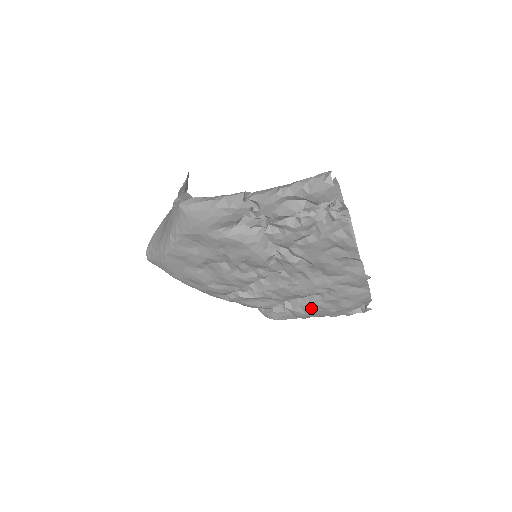
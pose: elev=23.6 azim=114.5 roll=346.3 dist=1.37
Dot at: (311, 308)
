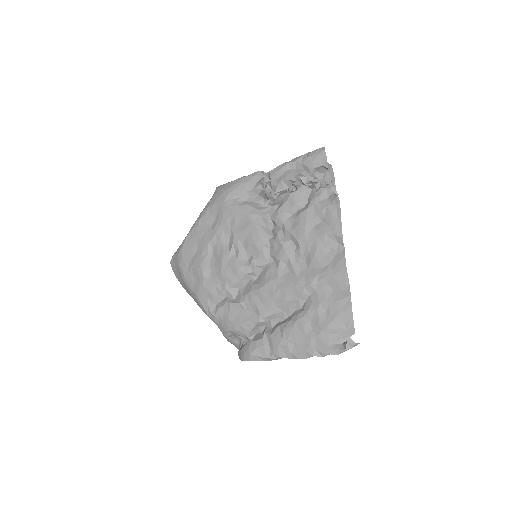
Dot at: (289, 327)
